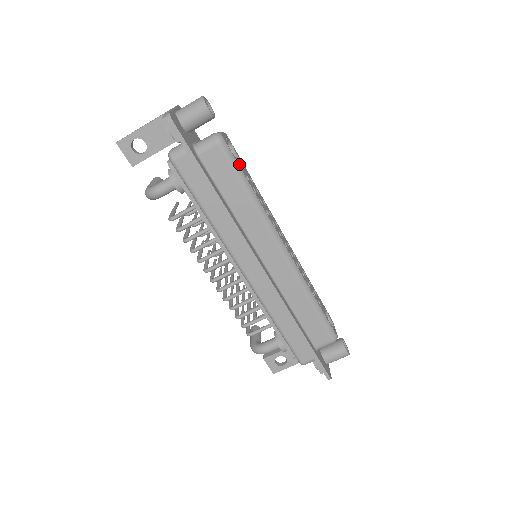
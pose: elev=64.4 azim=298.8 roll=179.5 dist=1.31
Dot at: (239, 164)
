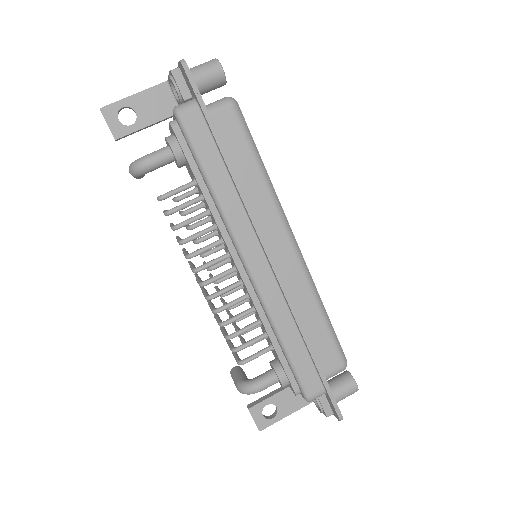
Dot at: (250, 136)
